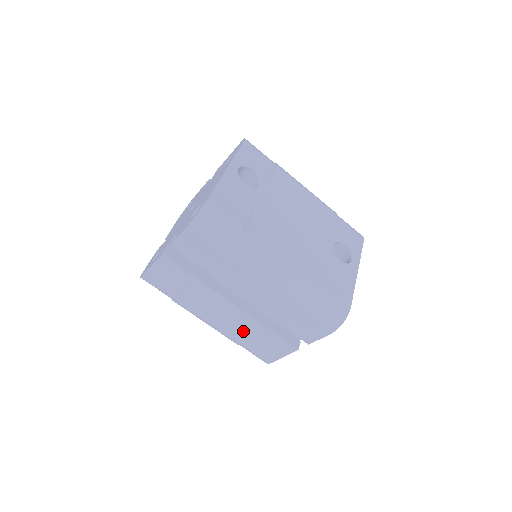
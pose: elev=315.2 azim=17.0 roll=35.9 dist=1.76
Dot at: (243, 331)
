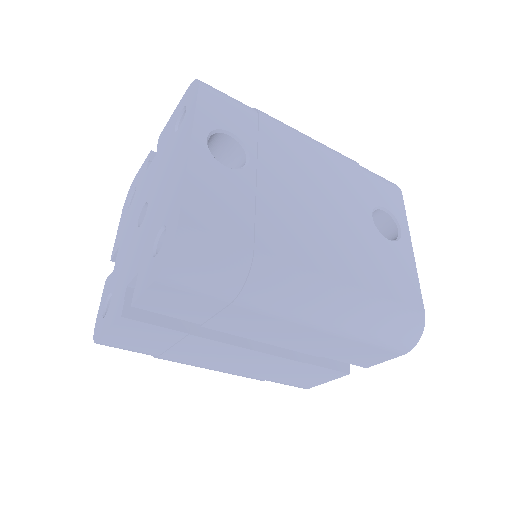
Dot at: (267, 370)
